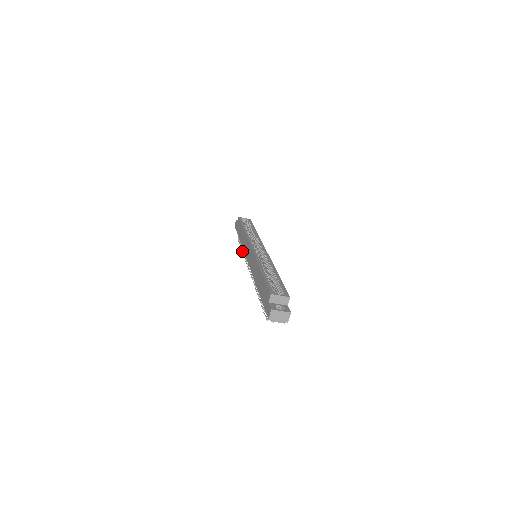
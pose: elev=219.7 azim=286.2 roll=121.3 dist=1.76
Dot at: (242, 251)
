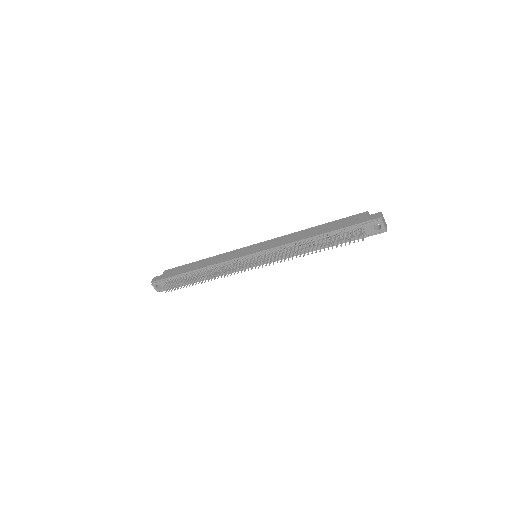
Dot at: (199, 278)
